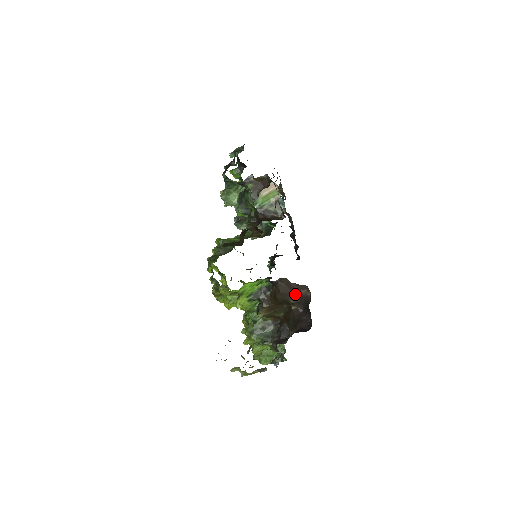
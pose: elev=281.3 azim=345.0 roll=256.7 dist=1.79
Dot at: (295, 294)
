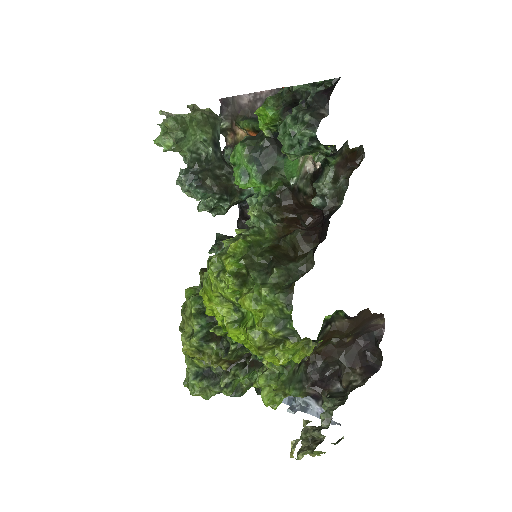
Dot at: (365, 325)
